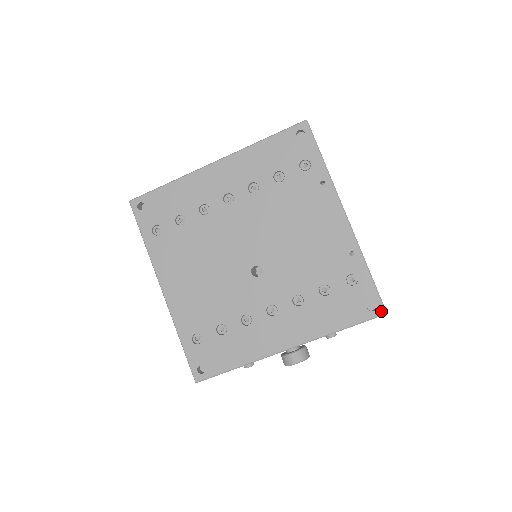
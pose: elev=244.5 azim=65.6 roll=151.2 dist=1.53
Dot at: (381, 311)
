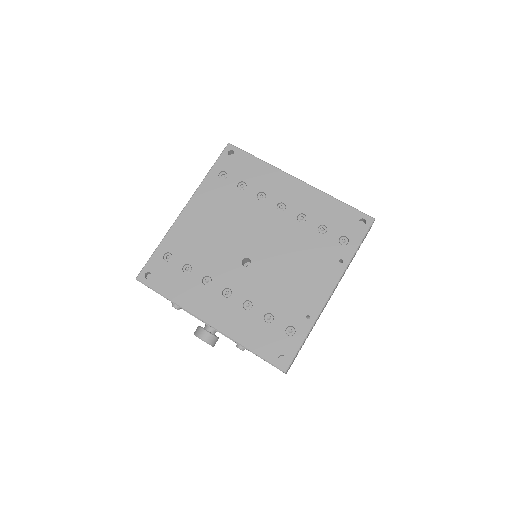
Dot at: (284, 368)
